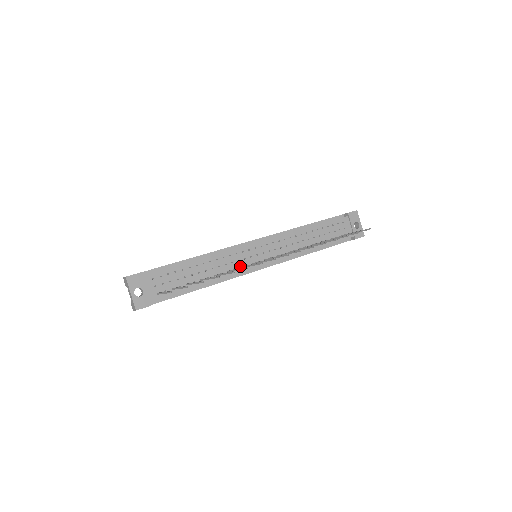
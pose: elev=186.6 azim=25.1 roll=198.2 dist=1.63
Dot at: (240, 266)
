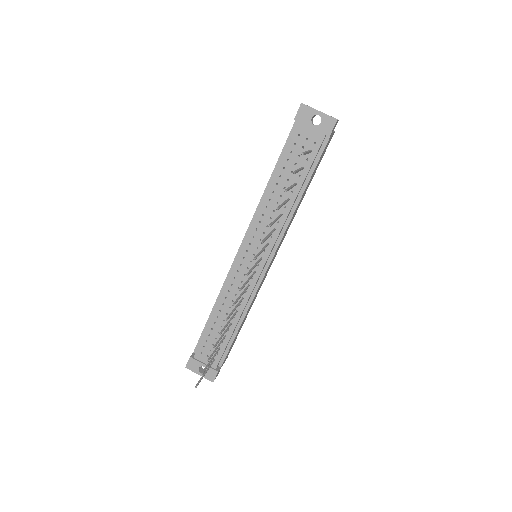
Dot at: (247, 285)
